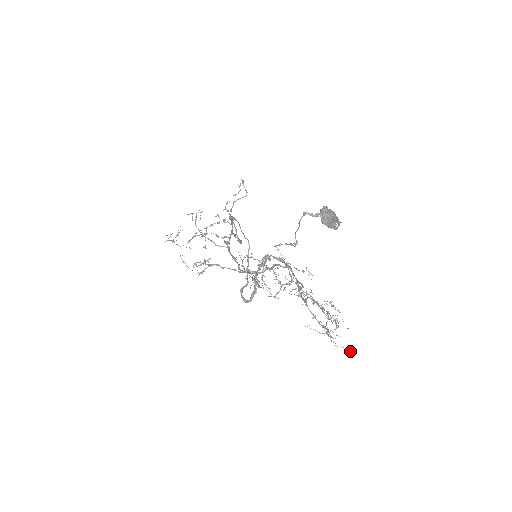
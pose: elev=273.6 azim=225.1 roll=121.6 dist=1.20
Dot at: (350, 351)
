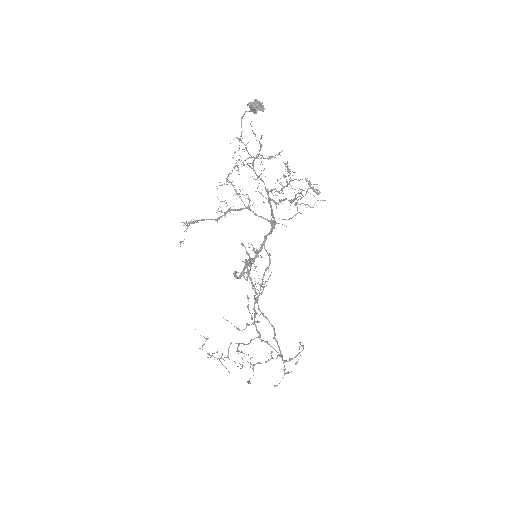
Dot at: (310, 182)
